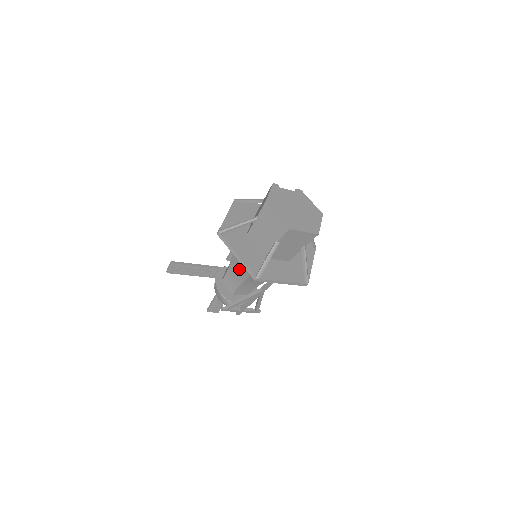
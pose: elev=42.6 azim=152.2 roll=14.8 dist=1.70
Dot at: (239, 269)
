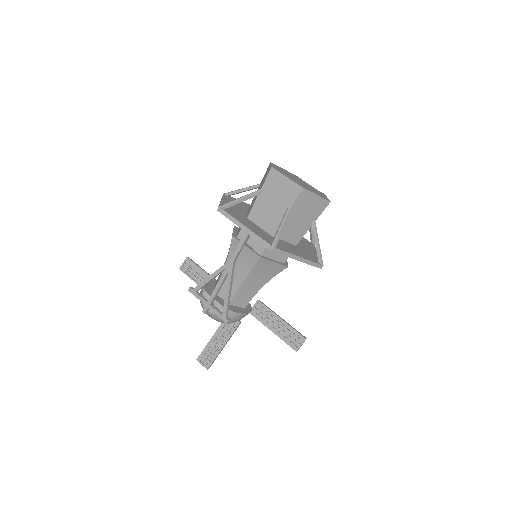
Dot at: occluded
